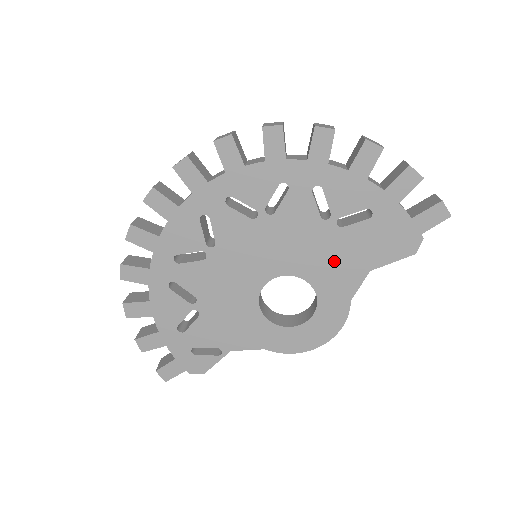
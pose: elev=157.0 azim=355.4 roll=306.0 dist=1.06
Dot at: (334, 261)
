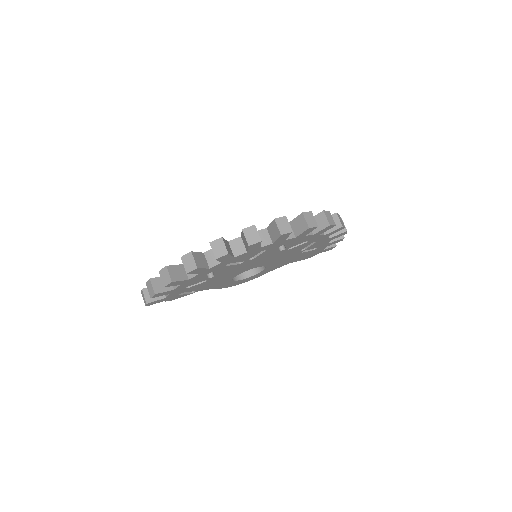
Dot at: (284, 261)
